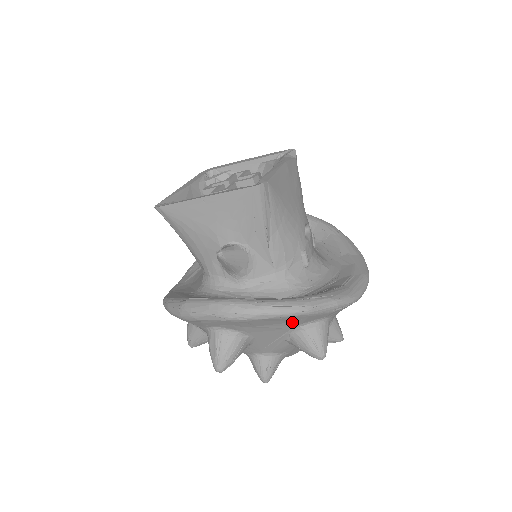
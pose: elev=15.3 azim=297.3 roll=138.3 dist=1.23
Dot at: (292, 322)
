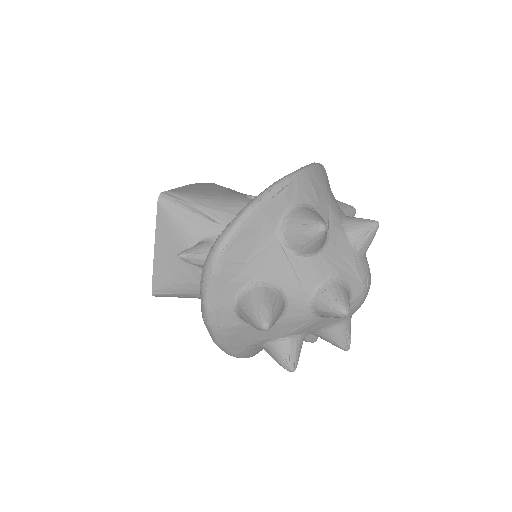
Dot at: (263, 230)
